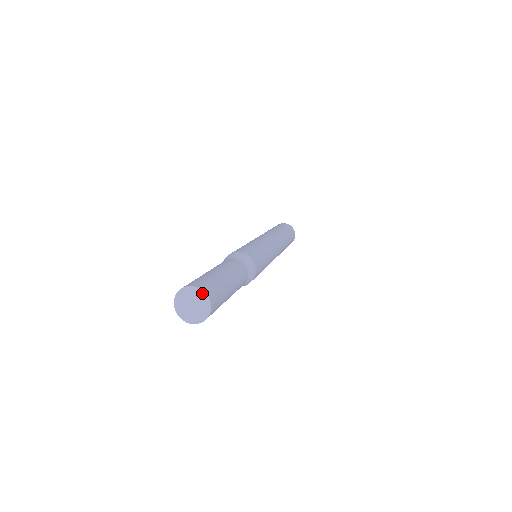
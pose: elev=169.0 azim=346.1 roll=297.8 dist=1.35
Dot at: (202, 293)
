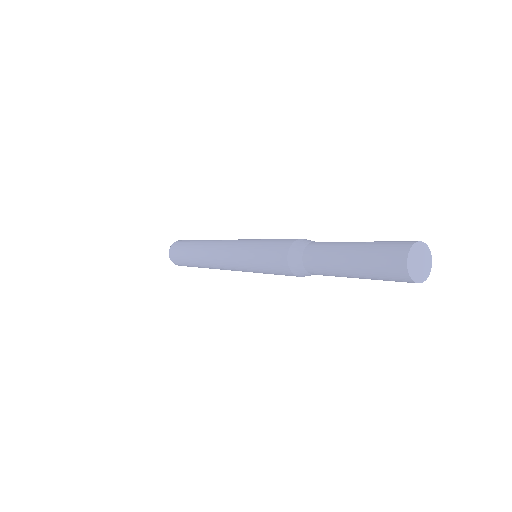
Dot at: (427, 248)
